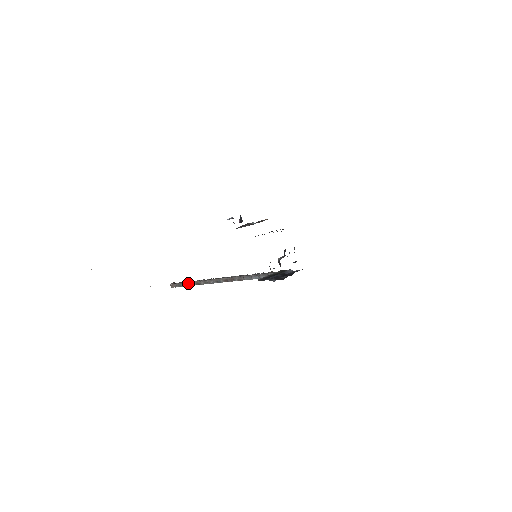
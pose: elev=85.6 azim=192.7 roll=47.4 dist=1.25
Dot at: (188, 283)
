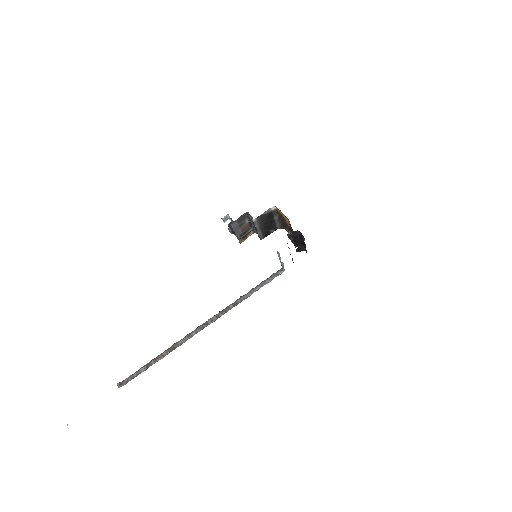
Dot at: (152, 360)
